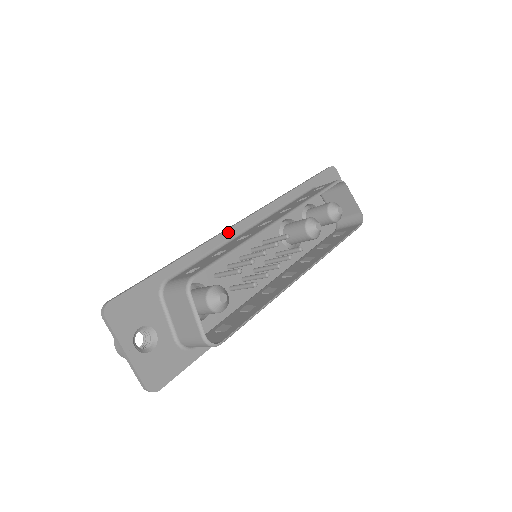
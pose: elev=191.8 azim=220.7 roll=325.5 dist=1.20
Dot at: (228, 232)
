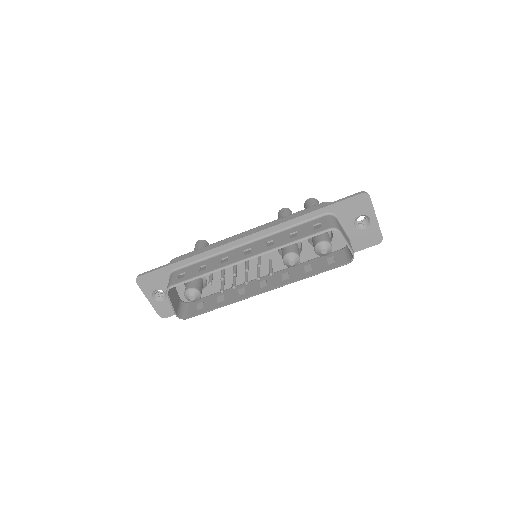
Dot at: (225, 246)
